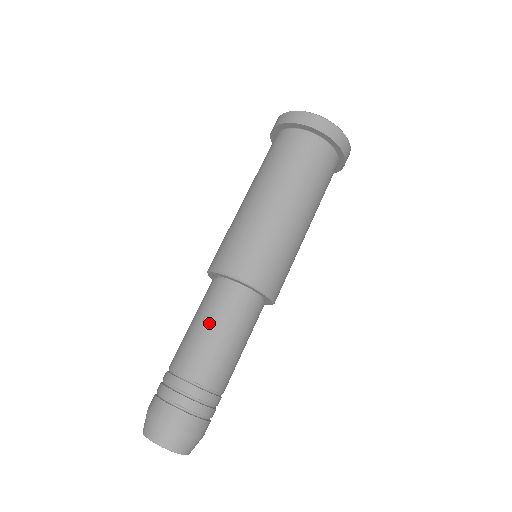
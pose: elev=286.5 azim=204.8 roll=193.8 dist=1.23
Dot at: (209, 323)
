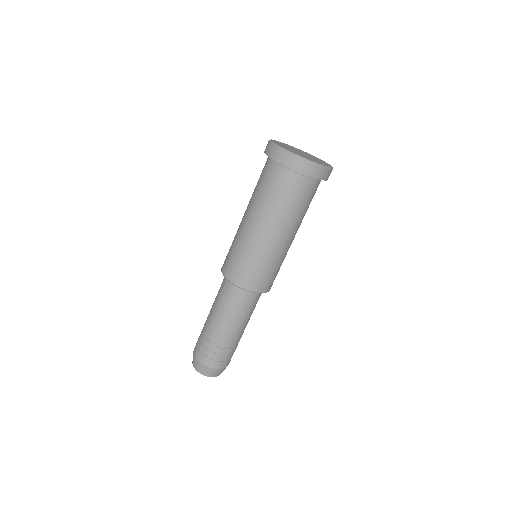
Dot at: (217, 305)
